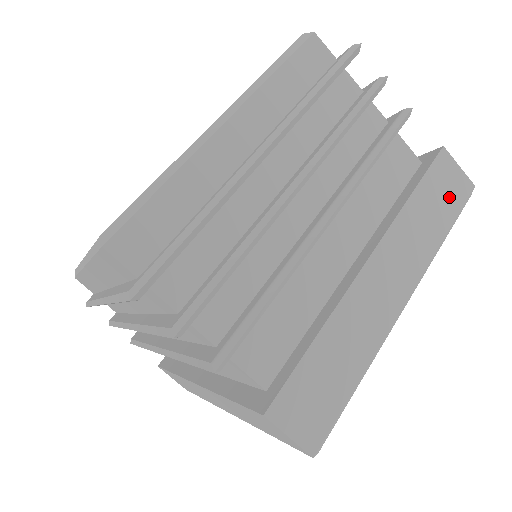
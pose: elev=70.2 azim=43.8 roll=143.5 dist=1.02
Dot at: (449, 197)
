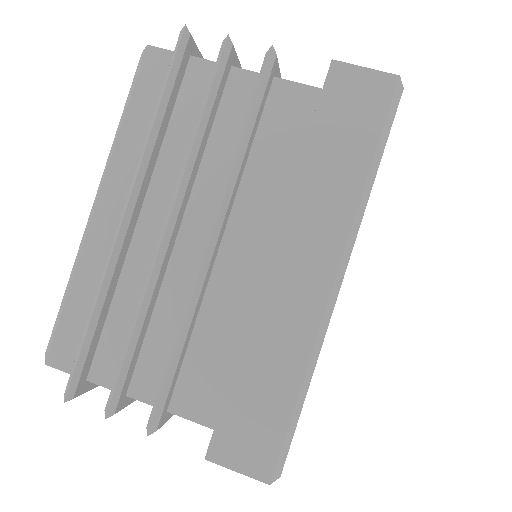
Dot at: occluded
